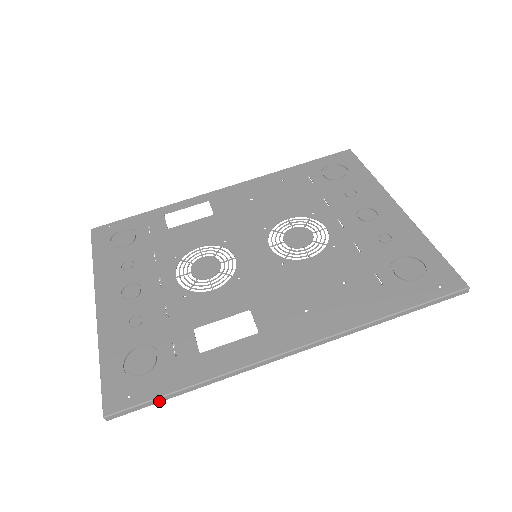
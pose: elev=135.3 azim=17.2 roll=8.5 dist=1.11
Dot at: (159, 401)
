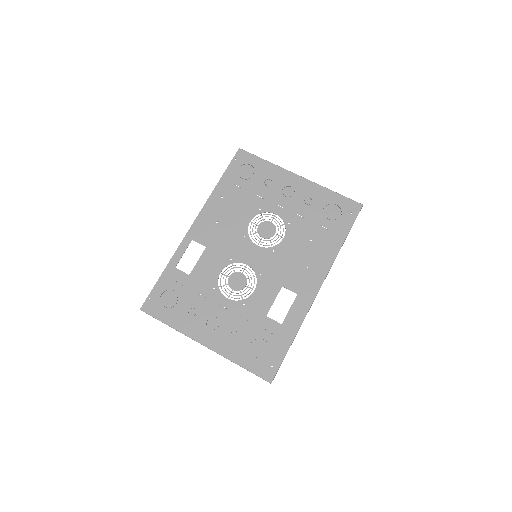
Dot at: occluded
